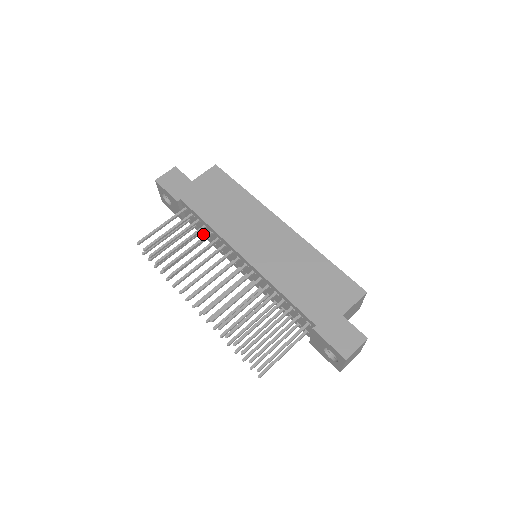
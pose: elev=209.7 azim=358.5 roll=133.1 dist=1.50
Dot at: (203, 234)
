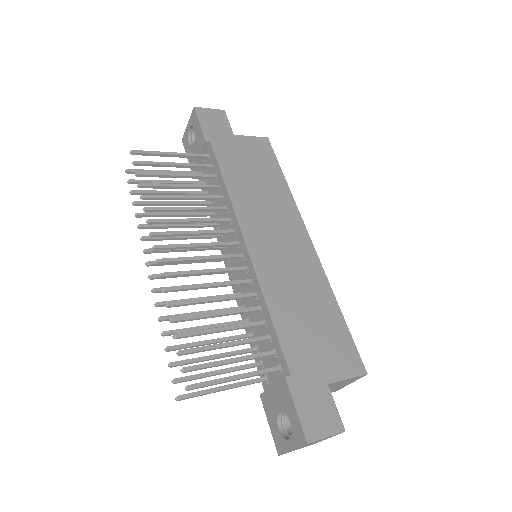
Dot at: occluded
